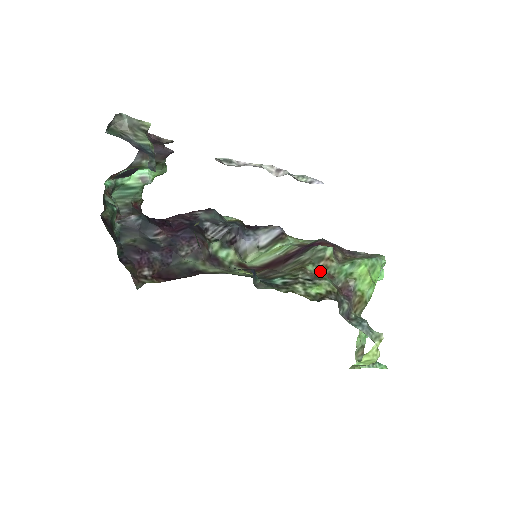
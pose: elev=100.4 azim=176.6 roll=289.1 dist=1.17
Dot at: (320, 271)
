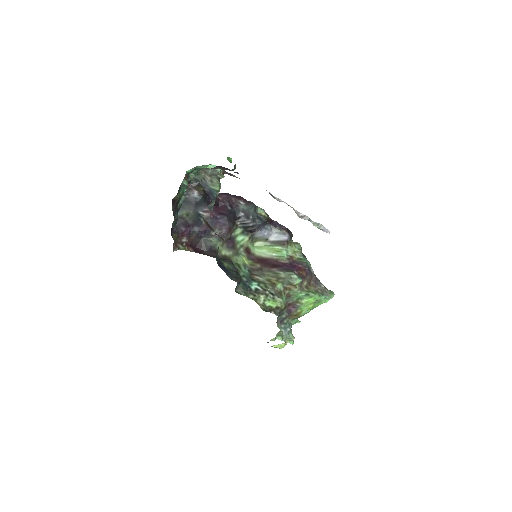
Dot at: (284, 290)
